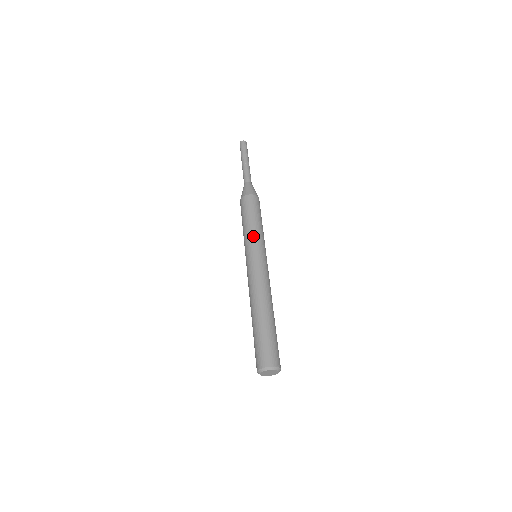
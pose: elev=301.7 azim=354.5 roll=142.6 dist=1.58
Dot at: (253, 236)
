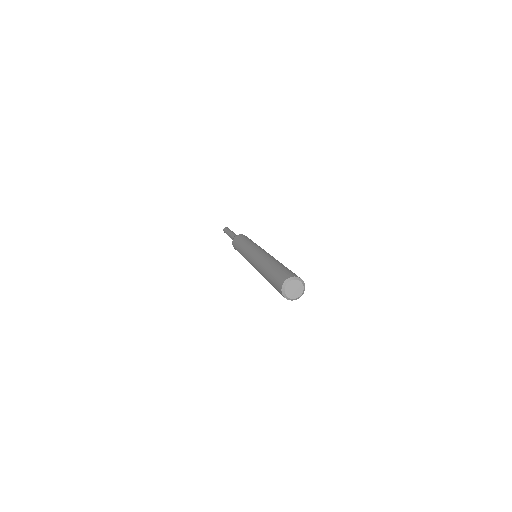
Dot at: (254, 243)
